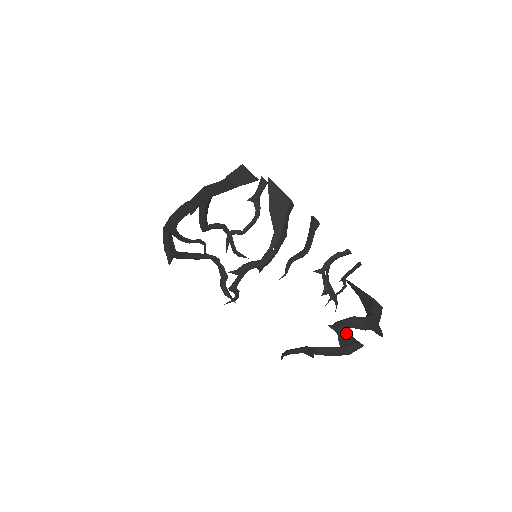
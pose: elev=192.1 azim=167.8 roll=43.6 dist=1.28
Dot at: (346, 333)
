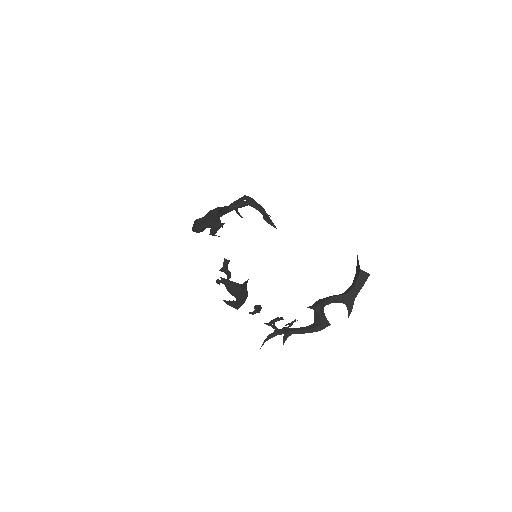
Dot at: (319, 315)
